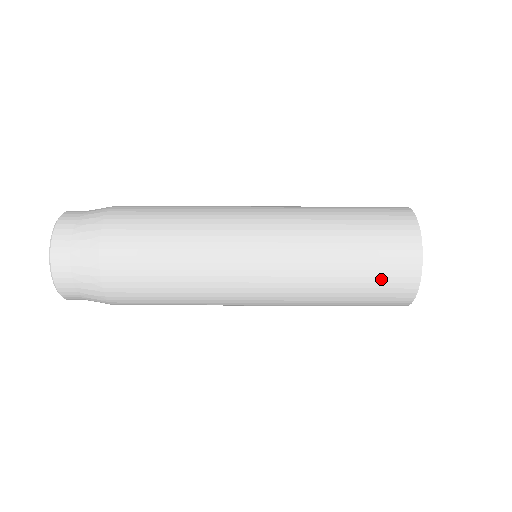
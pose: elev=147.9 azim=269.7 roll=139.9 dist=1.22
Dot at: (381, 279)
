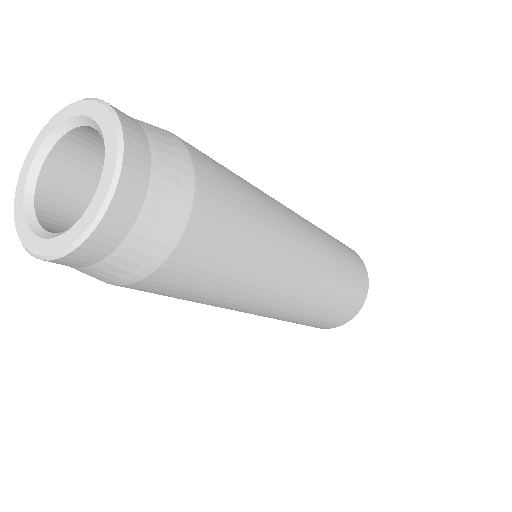
Dot at: (356, 270)
